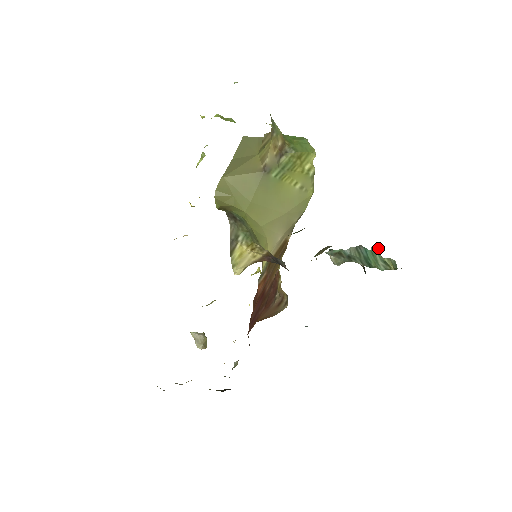
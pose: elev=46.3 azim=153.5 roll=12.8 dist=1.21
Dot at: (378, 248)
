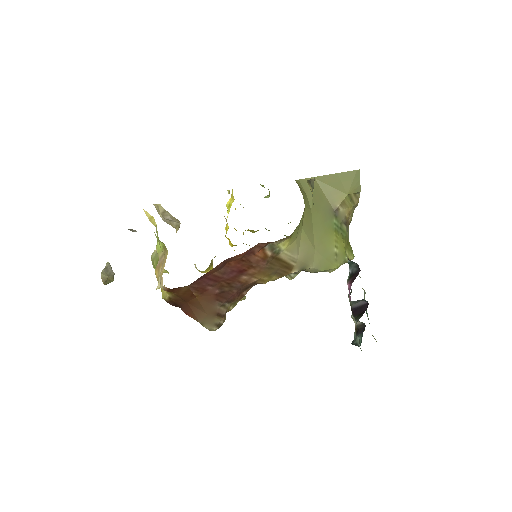
Dot at: occluded
